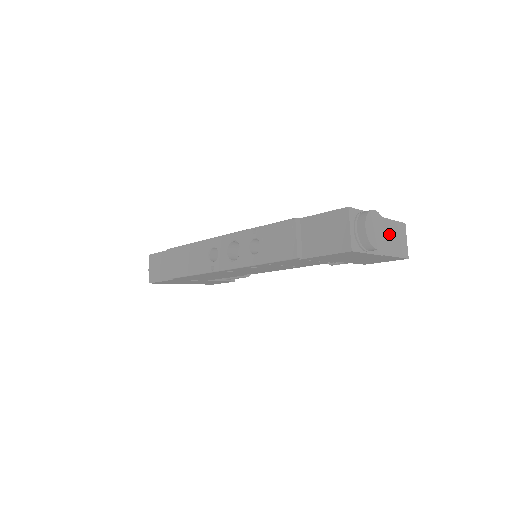
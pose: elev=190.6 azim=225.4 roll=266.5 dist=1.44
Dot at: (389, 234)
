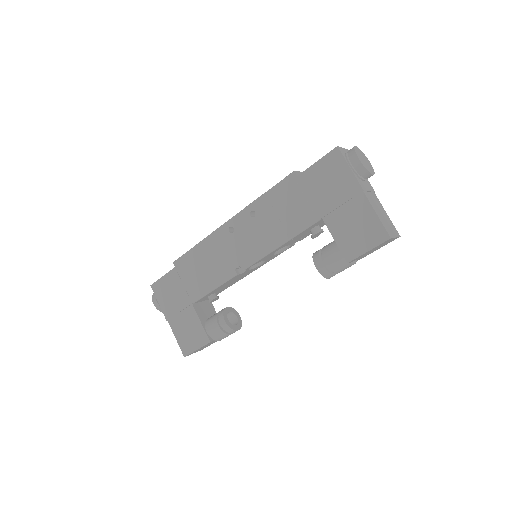
Dot at: (378, 206)
